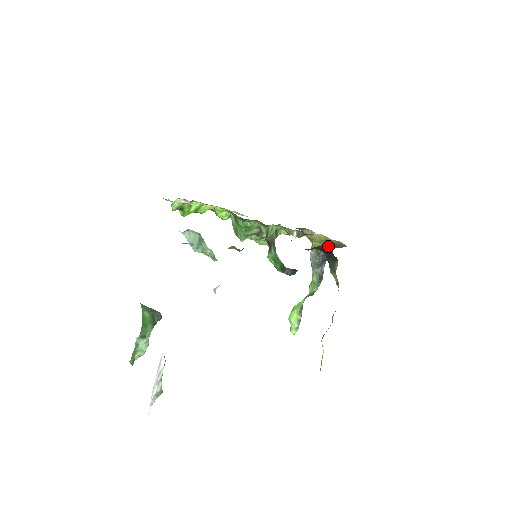
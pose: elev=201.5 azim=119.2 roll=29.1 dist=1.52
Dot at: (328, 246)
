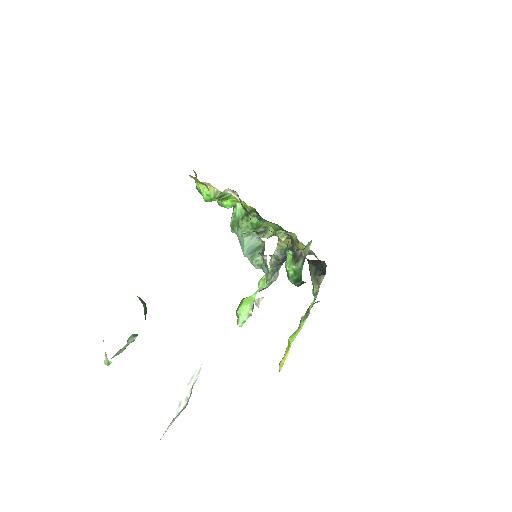
Dot at: (292, 249)
